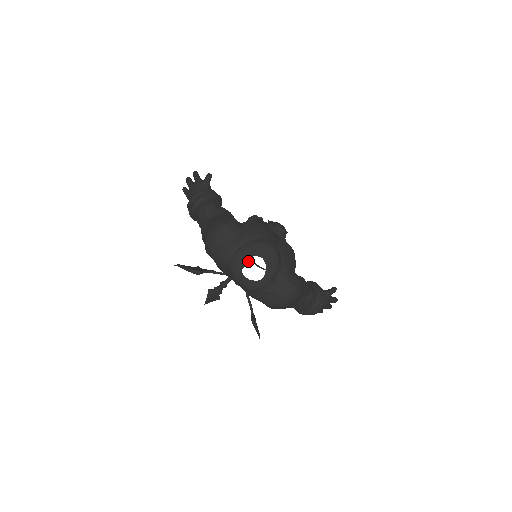
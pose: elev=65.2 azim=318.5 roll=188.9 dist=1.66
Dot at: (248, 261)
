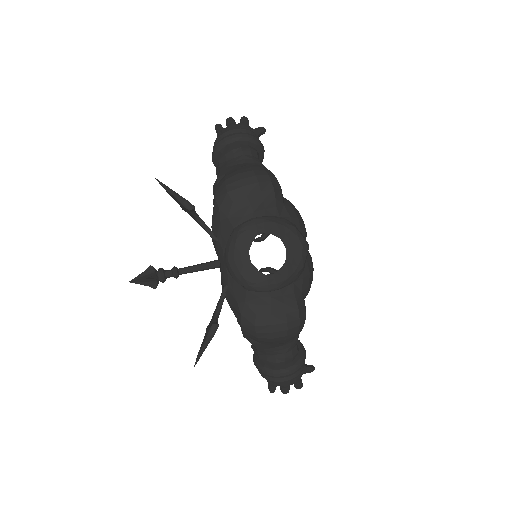
Dot at: occluded
